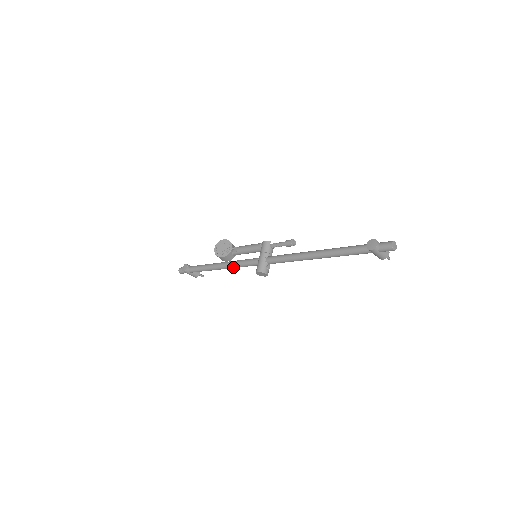
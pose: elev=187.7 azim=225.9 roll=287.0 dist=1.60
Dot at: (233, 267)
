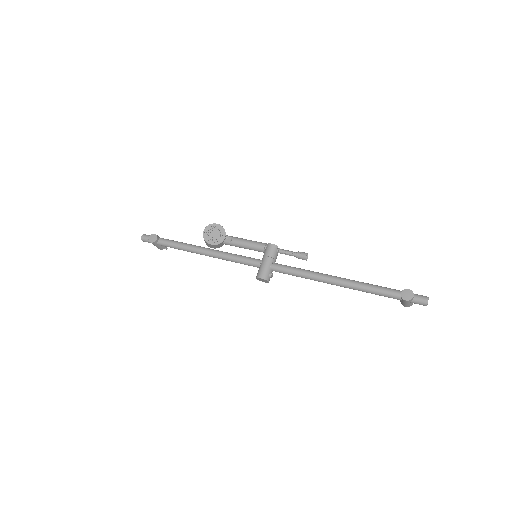
Dot at: (223, 259)
